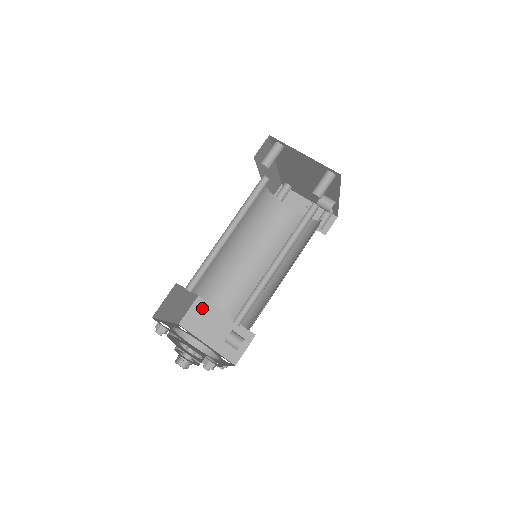
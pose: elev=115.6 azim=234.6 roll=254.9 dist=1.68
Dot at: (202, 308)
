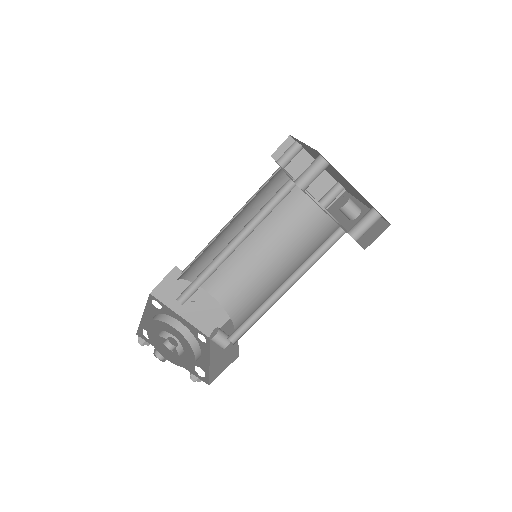
Dot at: (178, 280)
